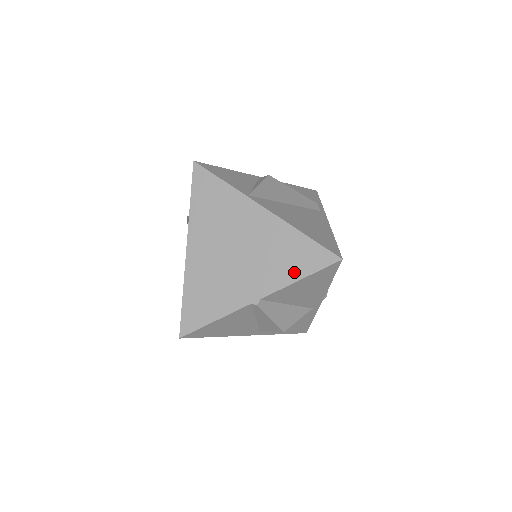
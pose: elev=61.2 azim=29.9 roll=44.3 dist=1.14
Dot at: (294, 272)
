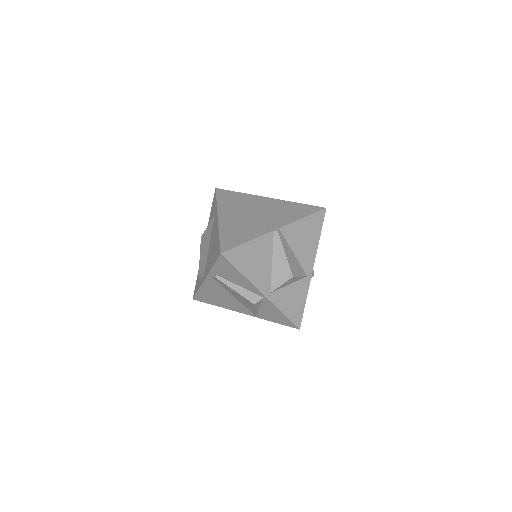
Dot at: (298, 216)
